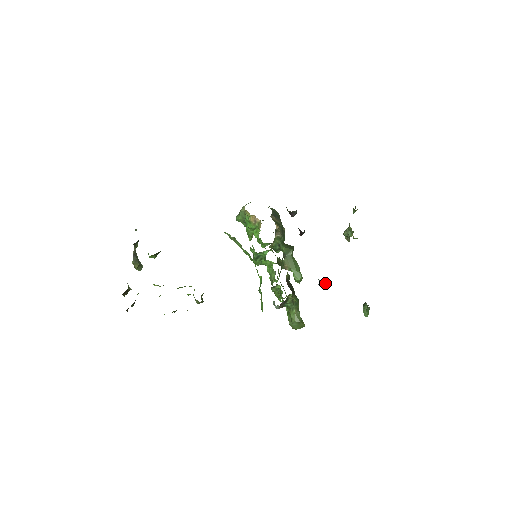
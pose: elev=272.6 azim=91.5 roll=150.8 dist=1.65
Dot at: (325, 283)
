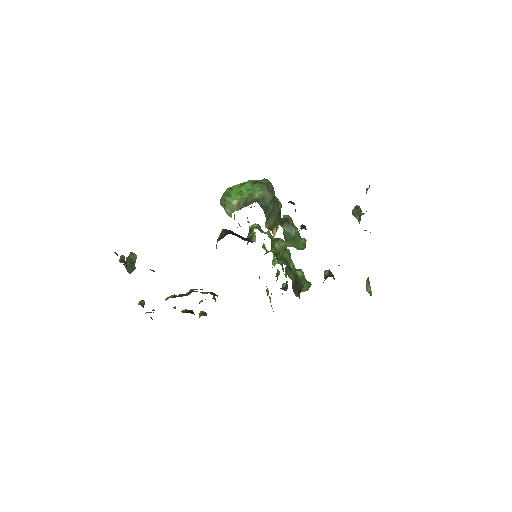
Dot at: occluded
